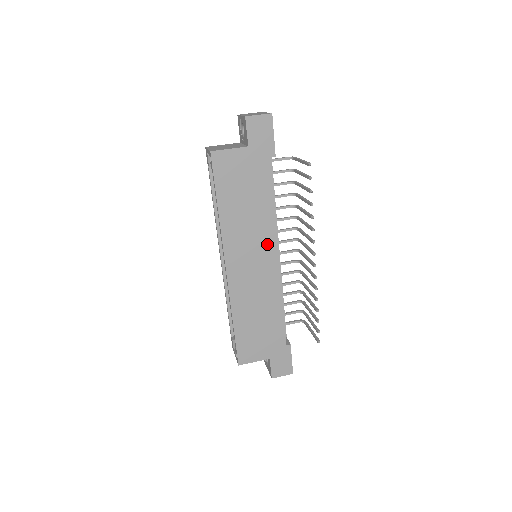
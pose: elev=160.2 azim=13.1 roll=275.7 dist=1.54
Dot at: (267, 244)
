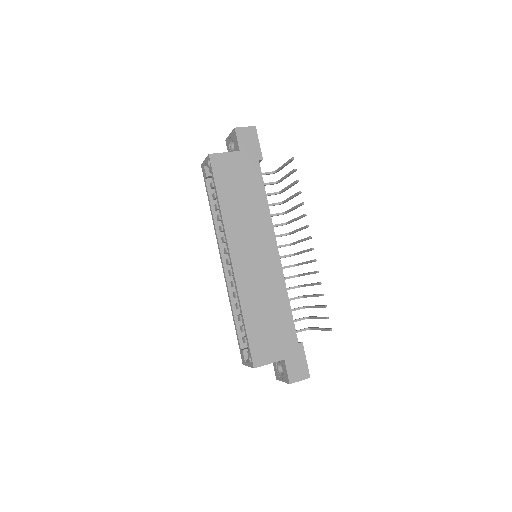
Dot at: (266, 236)
